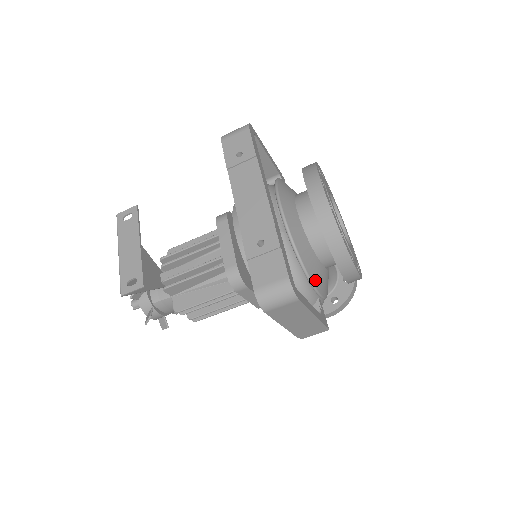
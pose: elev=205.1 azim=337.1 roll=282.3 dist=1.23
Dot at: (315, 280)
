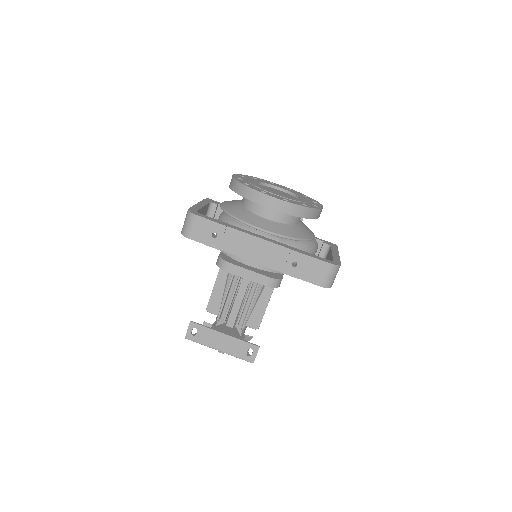
Dot at: (309, 235)
